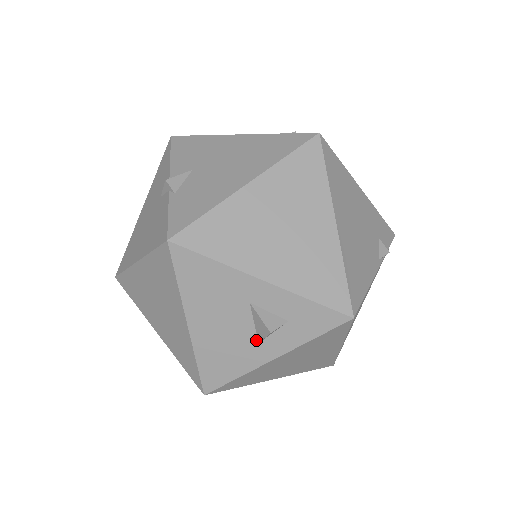
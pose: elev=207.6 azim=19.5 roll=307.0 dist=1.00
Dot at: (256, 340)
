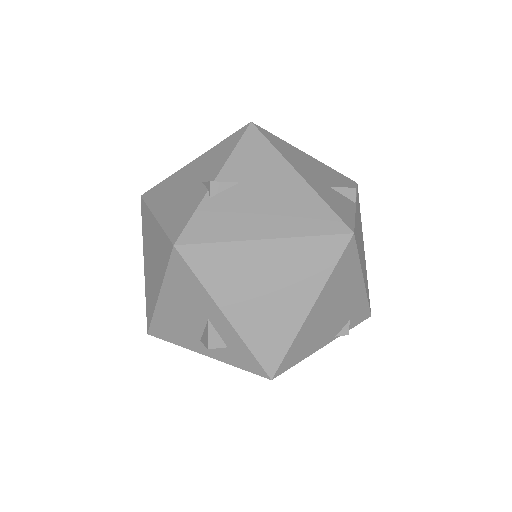
Dot at: (200, 338)
